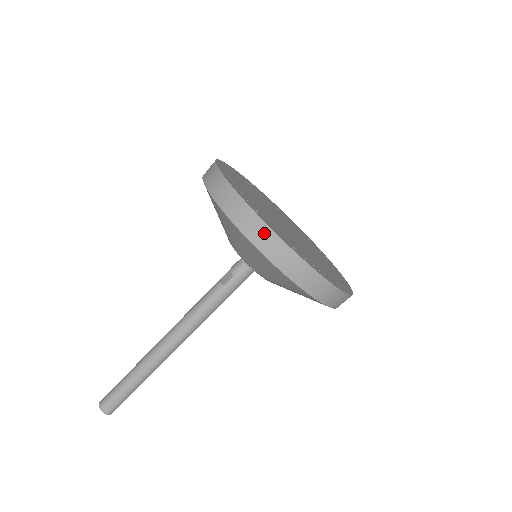
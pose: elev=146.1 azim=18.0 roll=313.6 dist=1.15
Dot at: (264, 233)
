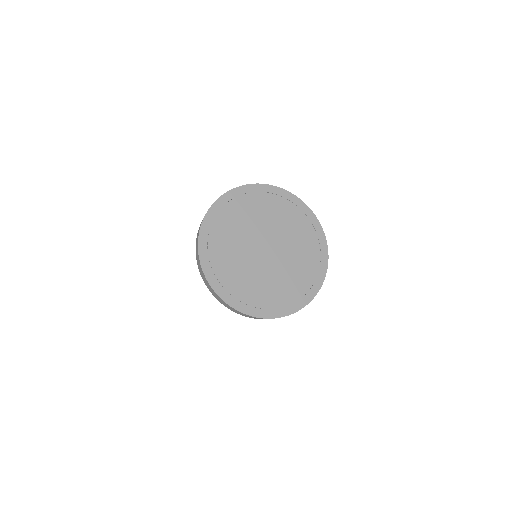
Dot at: (245, 315)
